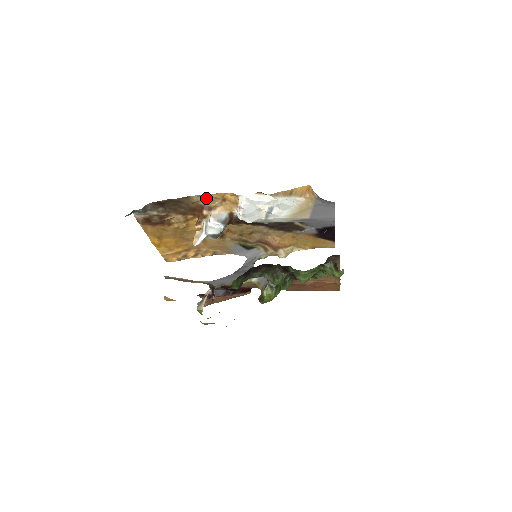
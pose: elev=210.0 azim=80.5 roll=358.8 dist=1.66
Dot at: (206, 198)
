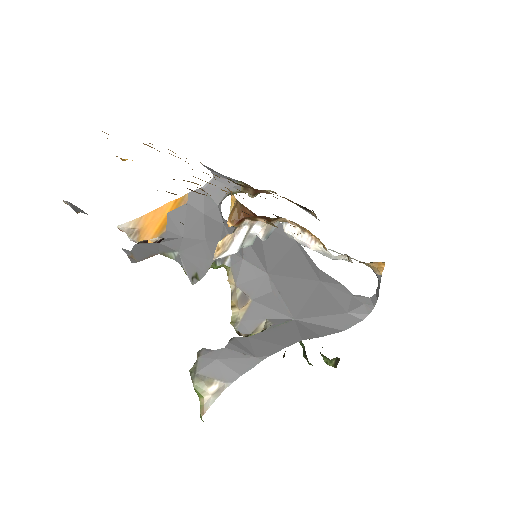
Dot at: occluded
